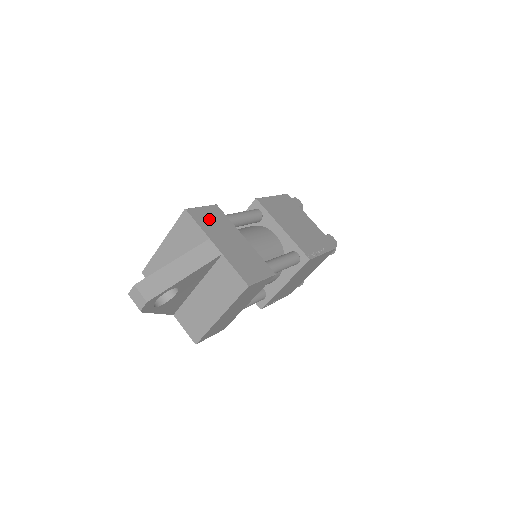
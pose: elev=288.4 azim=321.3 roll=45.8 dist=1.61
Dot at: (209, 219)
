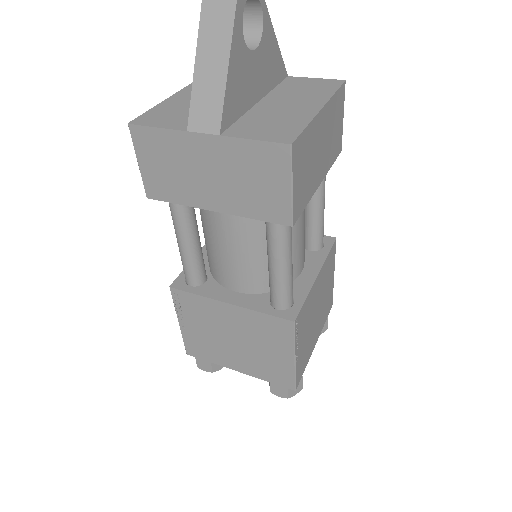
Dot at: occluded
